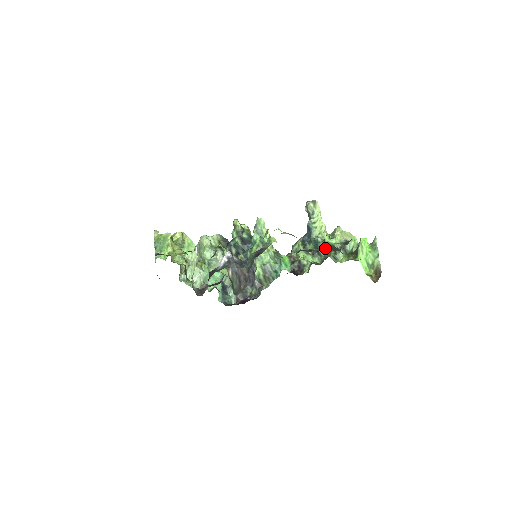
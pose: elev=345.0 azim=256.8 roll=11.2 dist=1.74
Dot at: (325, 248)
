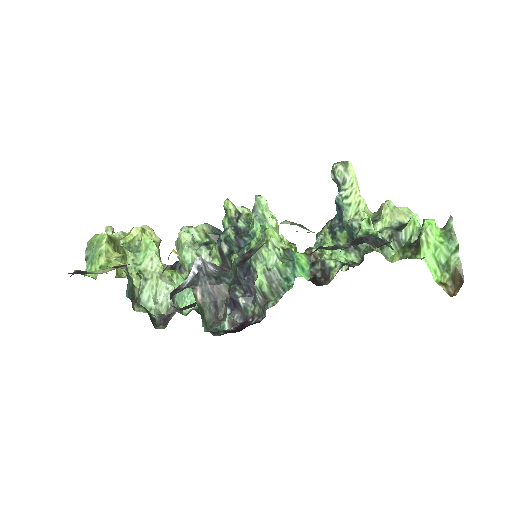
Dot at: (360, 242)
